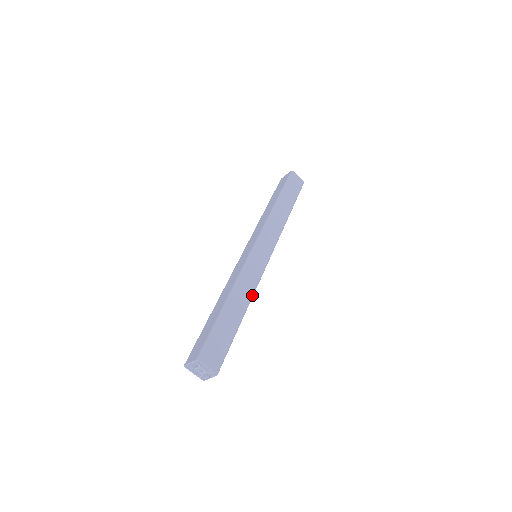
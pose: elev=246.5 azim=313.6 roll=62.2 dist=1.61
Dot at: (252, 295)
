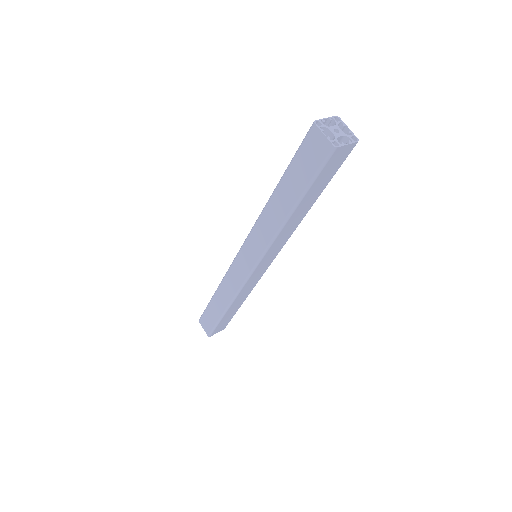
Dot at: (298, 224)
